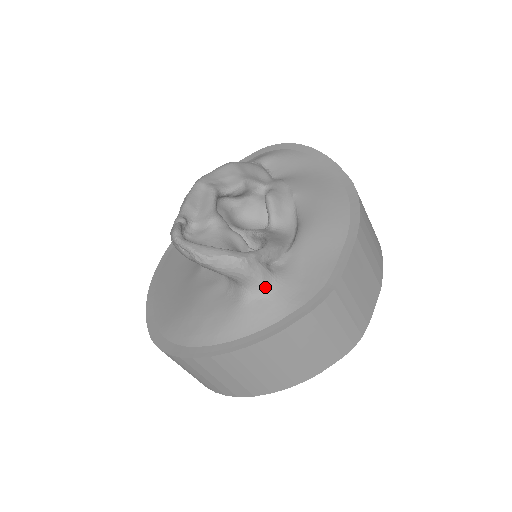
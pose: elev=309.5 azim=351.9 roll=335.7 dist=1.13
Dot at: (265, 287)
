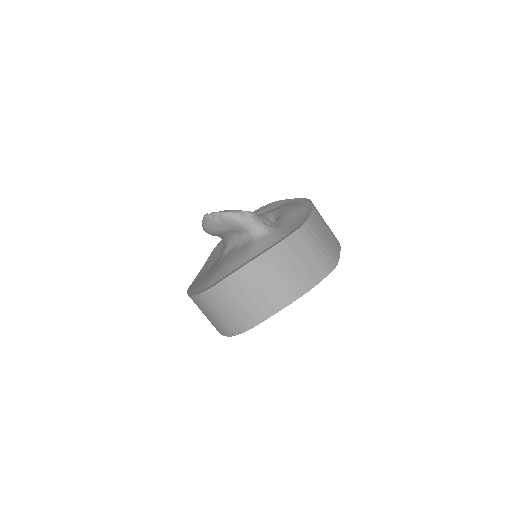
Dot at: (266, 230)
